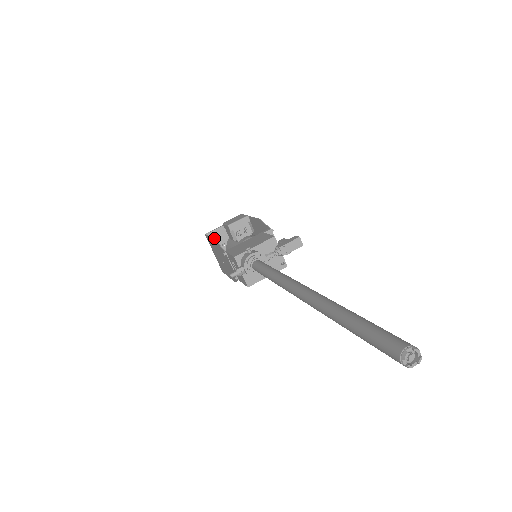
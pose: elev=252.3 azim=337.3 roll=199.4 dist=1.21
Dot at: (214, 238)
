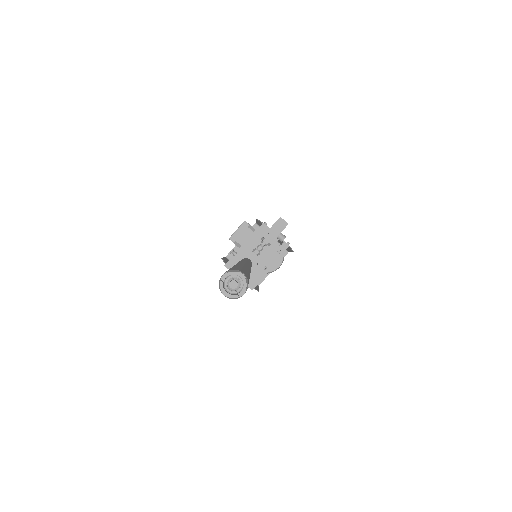
Dot at: occluded
